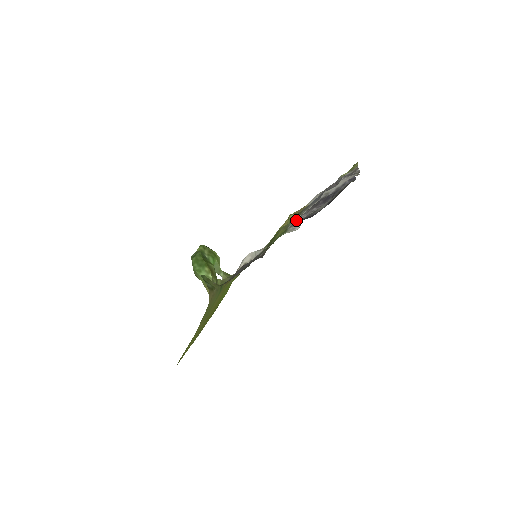
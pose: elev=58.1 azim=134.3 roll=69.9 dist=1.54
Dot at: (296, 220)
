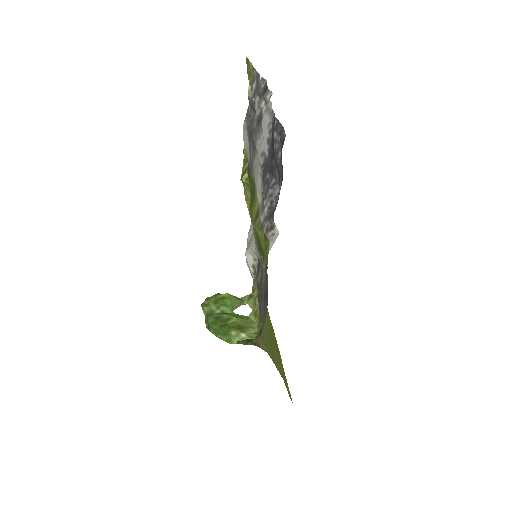
Dot at: (265, 221)
